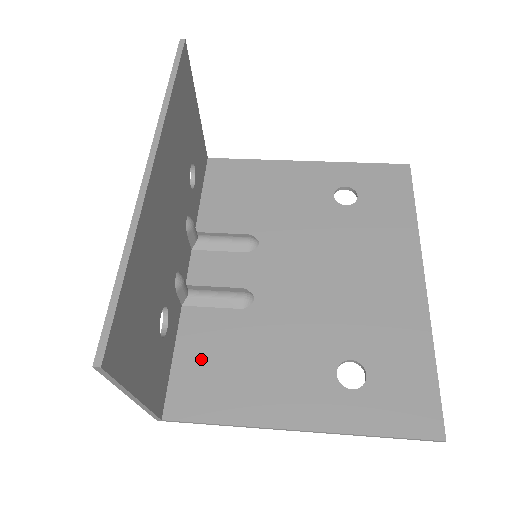
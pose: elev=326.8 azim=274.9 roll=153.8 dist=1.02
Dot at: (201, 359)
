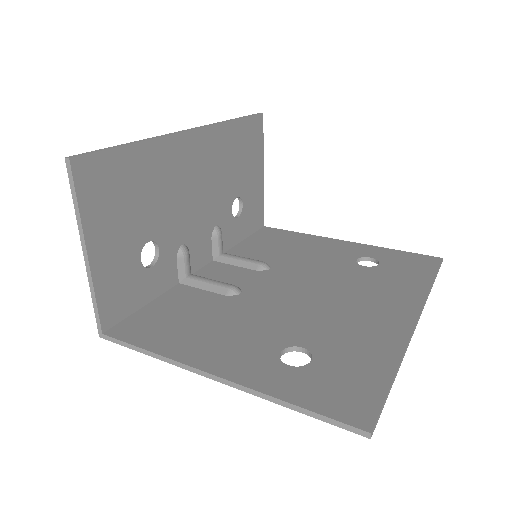
Dot at: (167, 312)
